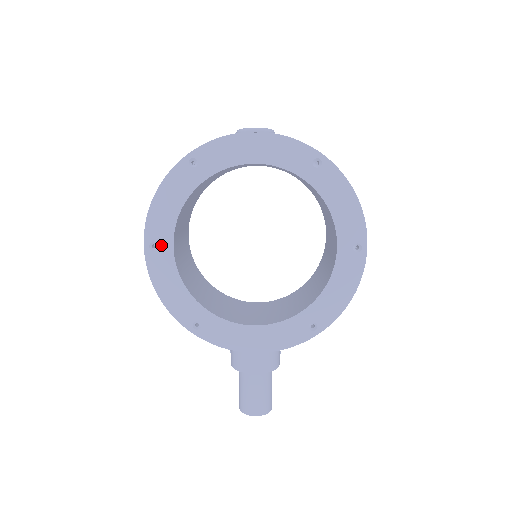
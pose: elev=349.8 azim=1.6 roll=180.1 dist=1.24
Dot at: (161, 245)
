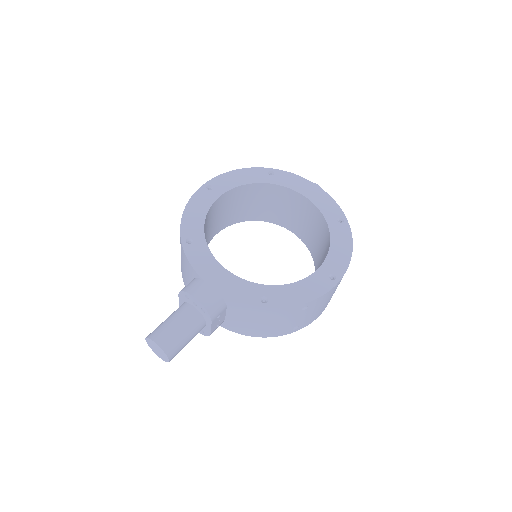
Dot at: (215, 190)
